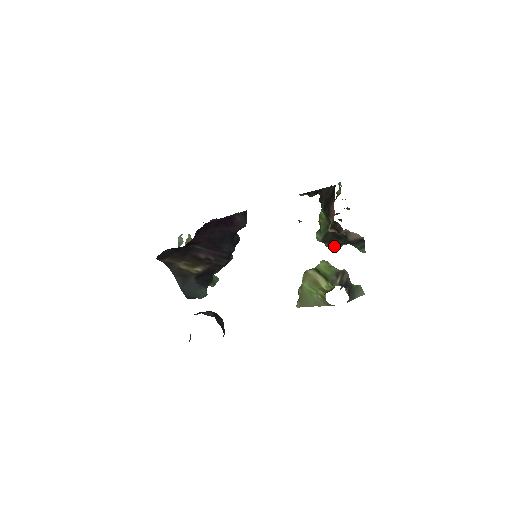
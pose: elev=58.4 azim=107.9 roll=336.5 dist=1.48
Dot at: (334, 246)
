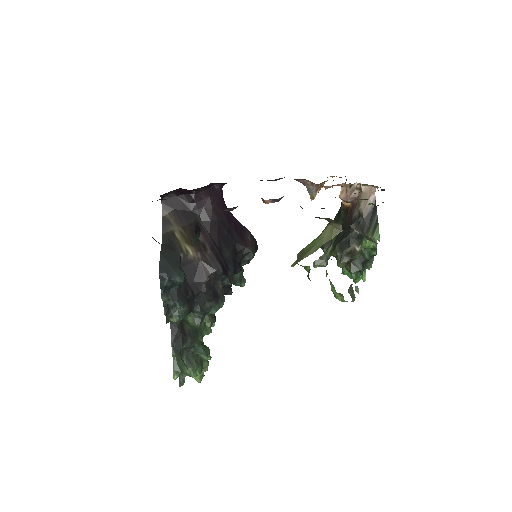
Dot at: (345, 248)
